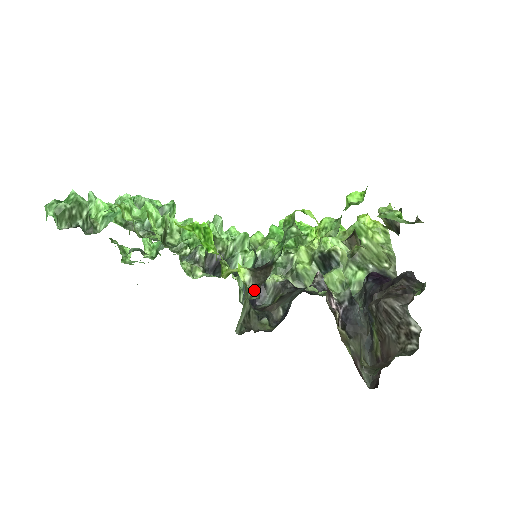
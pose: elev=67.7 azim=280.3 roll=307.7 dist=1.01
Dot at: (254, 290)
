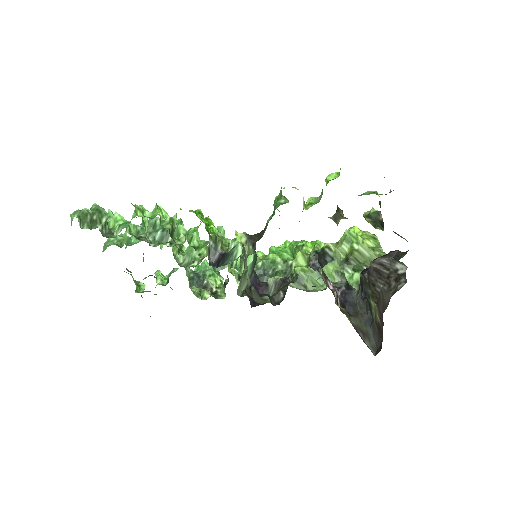
Dot at: (250, 248)
